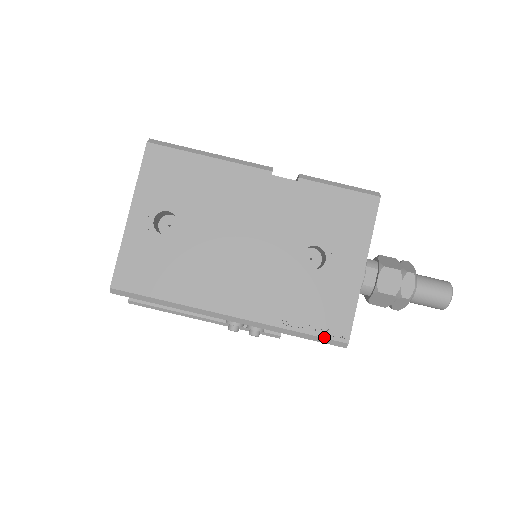
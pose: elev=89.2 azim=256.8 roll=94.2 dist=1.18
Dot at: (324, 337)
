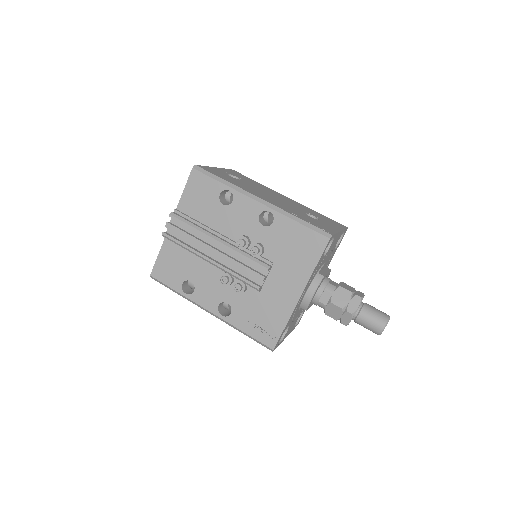
Dot at: (317, 227)
